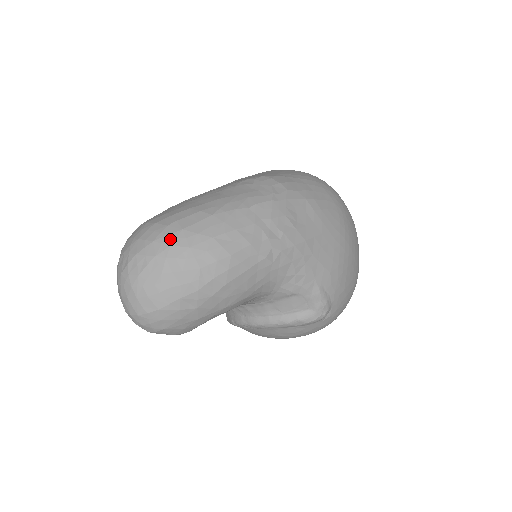
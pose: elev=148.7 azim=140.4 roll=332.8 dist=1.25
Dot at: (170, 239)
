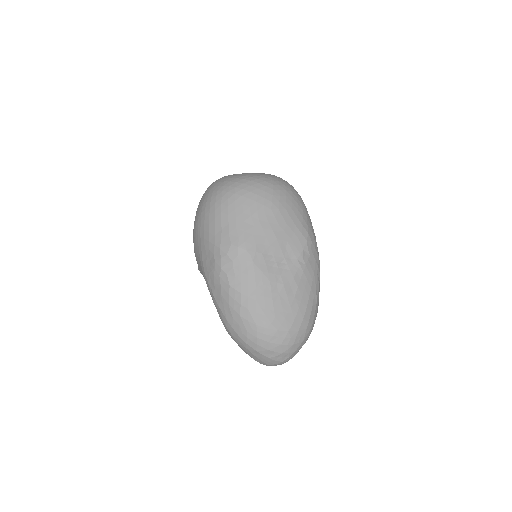
Dot at: (309, 333)
